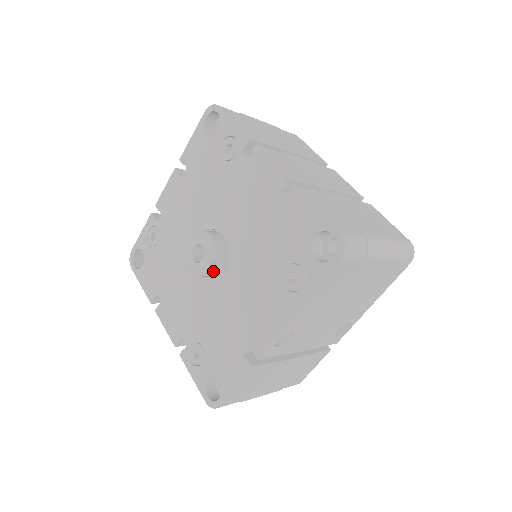
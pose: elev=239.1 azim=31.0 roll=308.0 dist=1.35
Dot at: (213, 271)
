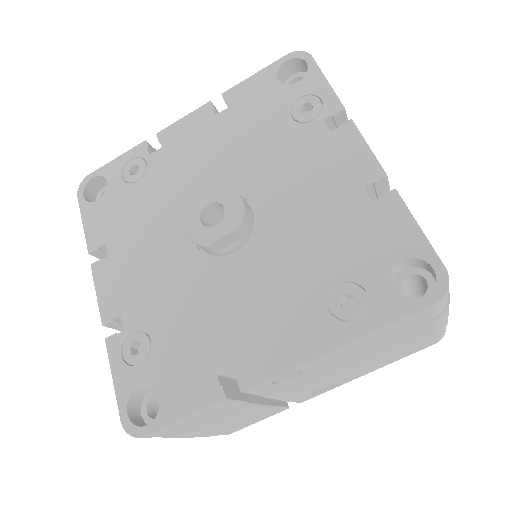
Dot at: (221, 246)
